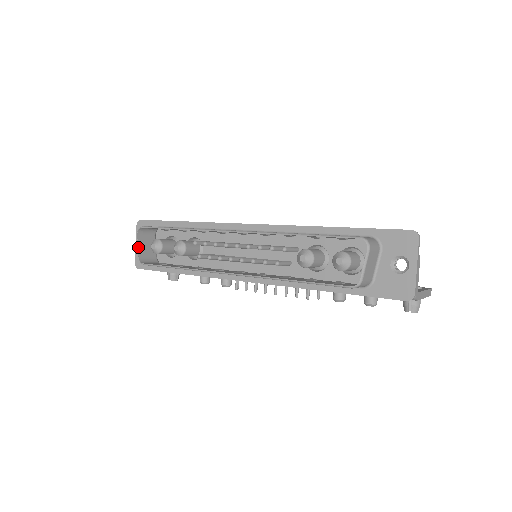
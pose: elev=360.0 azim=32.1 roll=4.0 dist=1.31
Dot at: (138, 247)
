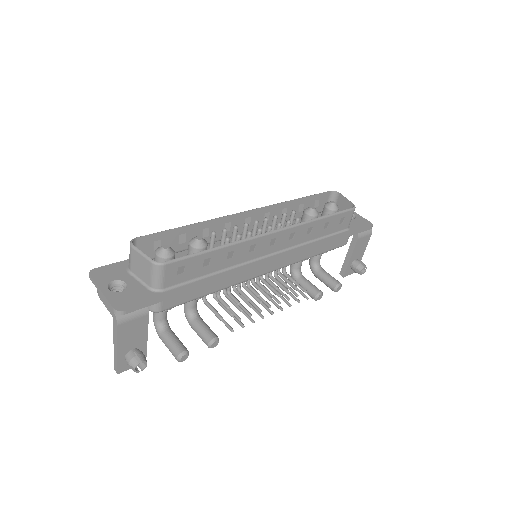
Dot at: (143, 253)
